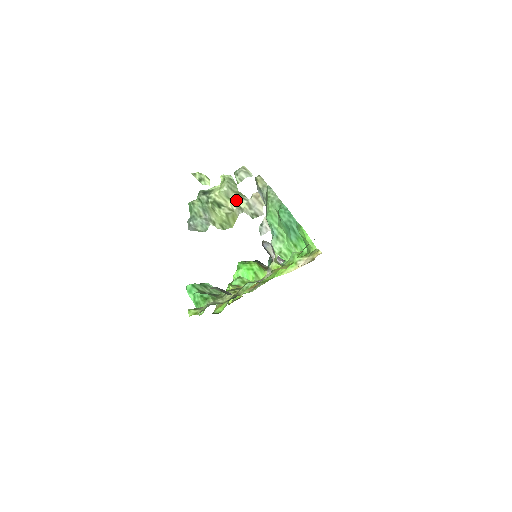
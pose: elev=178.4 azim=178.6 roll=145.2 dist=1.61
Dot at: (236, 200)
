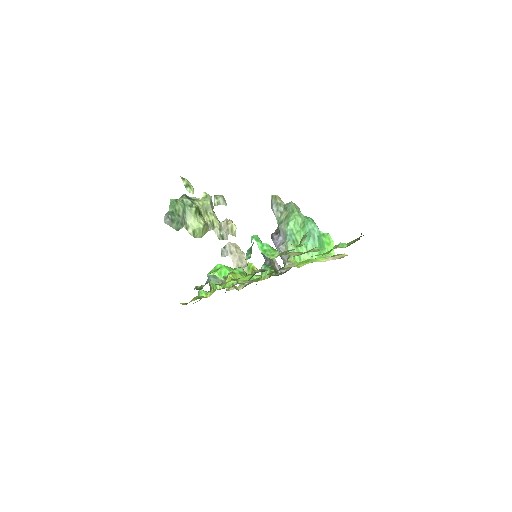
Dot at: (212, 217)
